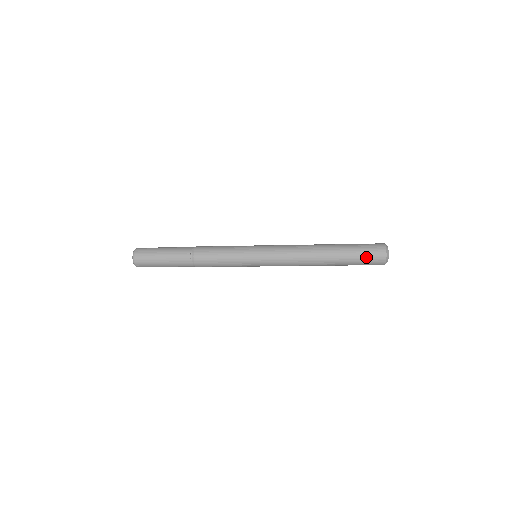
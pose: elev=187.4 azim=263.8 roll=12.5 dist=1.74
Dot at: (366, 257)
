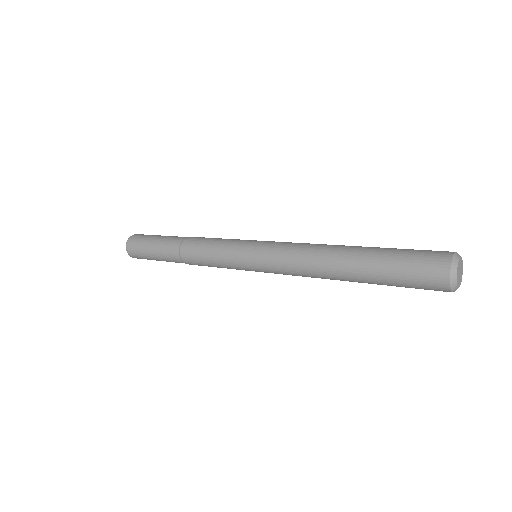
Dot at: (412, 268)
